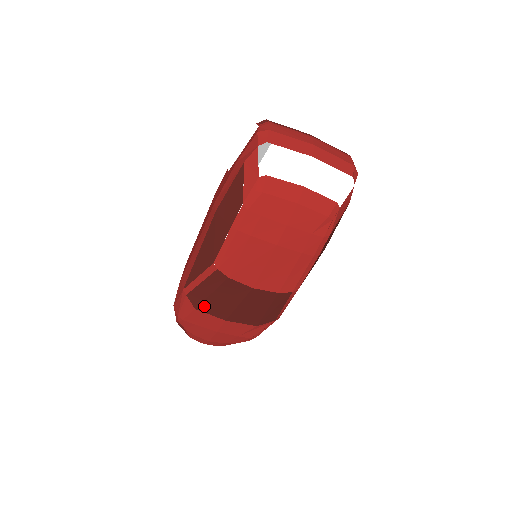
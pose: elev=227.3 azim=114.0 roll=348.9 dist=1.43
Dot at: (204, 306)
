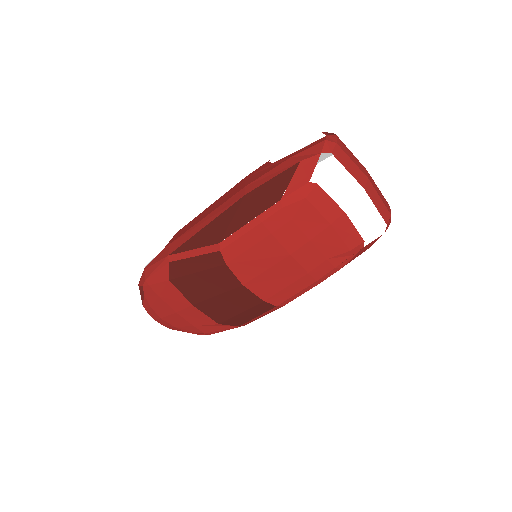
Dot at: (180, 281)
